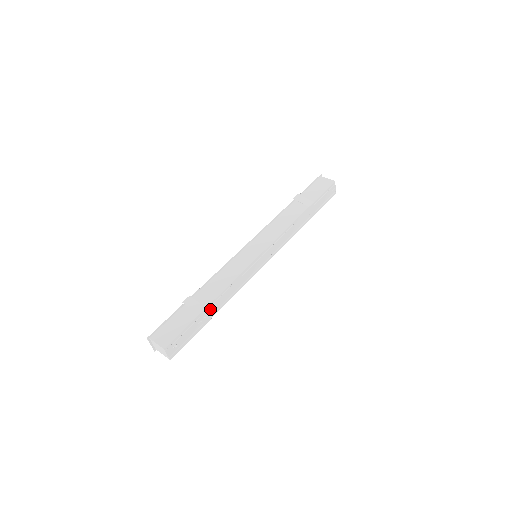
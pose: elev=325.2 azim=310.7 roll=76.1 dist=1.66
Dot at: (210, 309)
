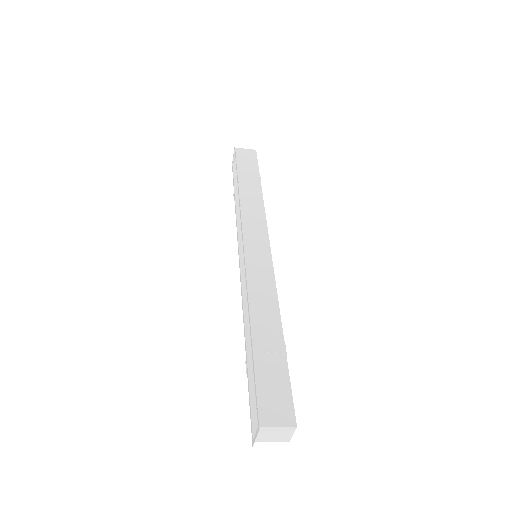
Dot at: occluded
